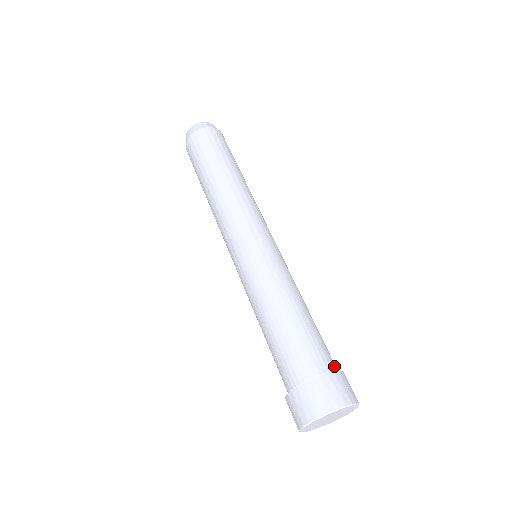
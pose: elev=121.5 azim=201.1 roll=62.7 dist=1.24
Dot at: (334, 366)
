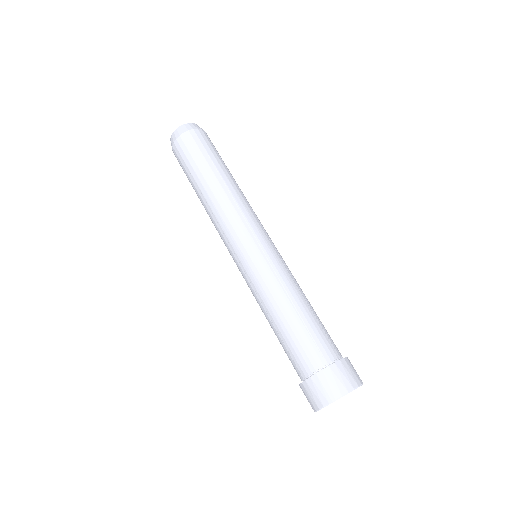
Dot at: (339, 353)
